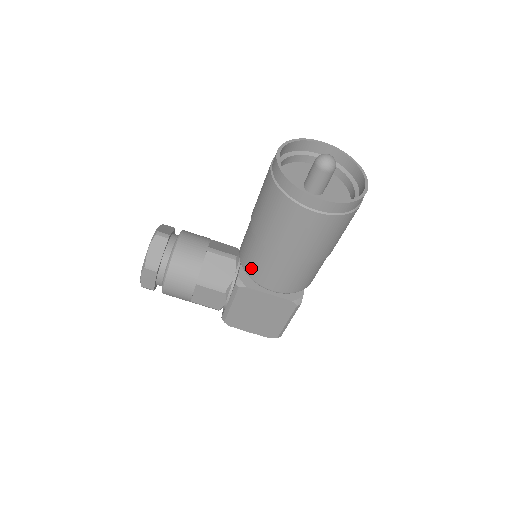
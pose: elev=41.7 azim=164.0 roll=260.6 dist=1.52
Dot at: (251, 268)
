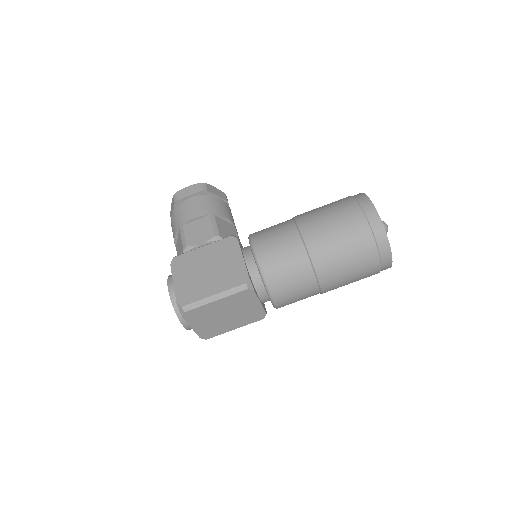
Dot at: (261, 231)
